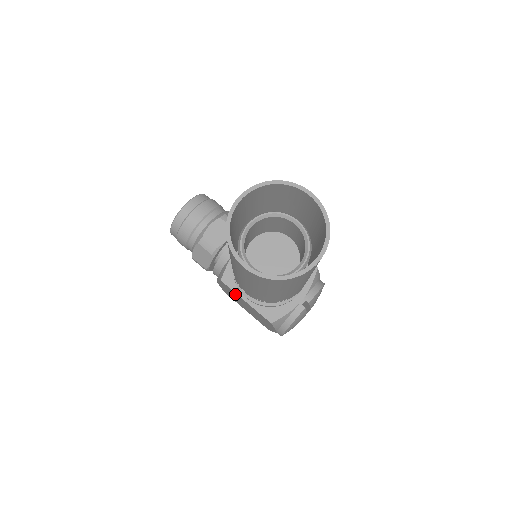
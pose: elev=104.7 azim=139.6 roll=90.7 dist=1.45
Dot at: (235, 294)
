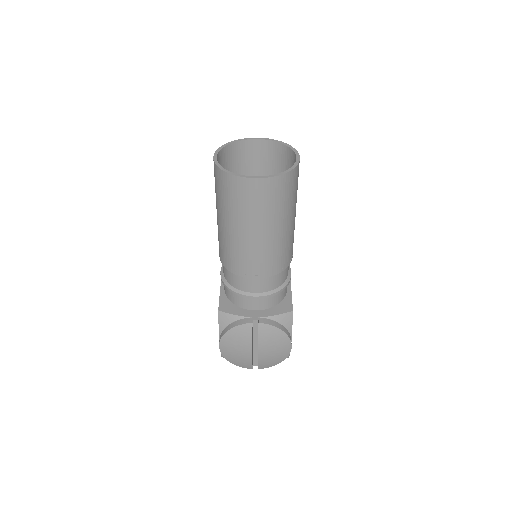
Dot at: occluded
